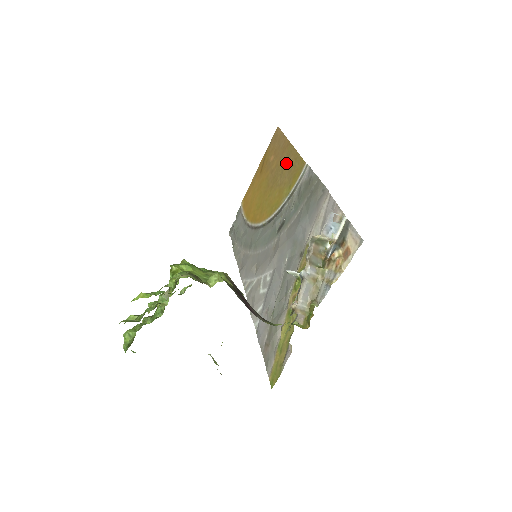
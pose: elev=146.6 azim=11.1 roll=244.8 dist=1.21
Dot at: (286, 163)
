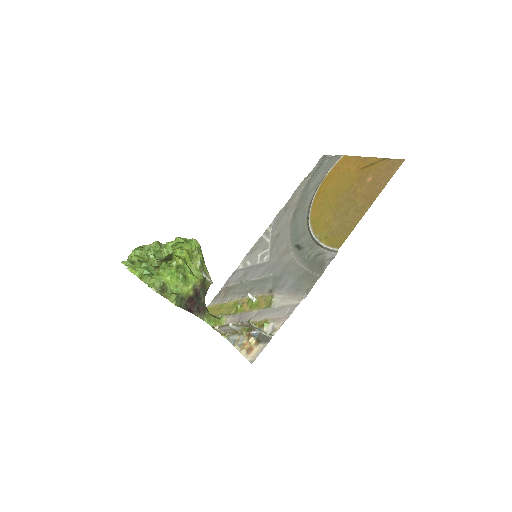
Dot at: (352, 213)
